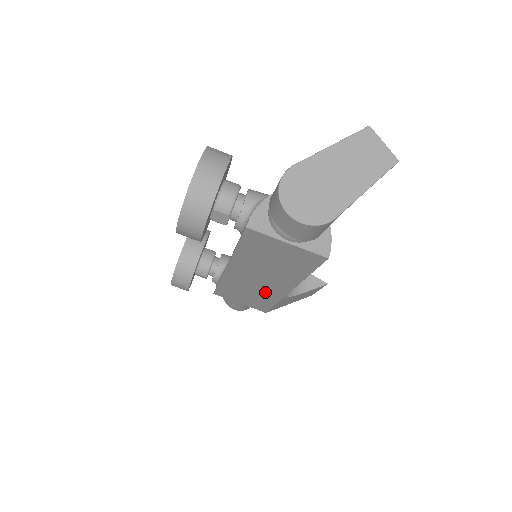
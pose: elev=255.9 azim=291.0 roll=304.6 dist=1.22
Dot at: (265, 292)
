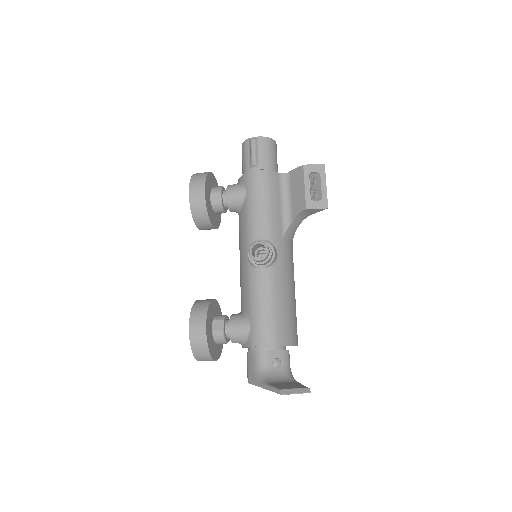
Dot at: occluded
